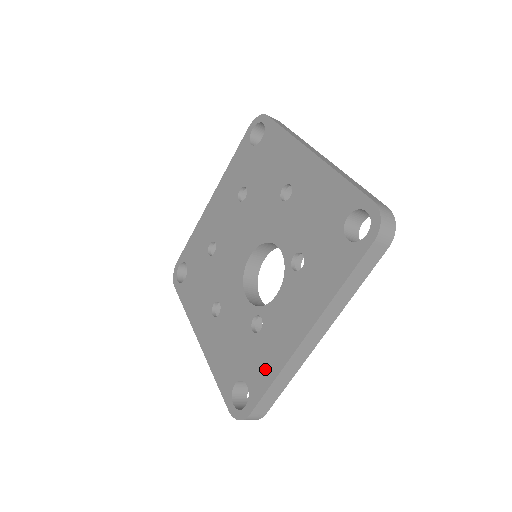
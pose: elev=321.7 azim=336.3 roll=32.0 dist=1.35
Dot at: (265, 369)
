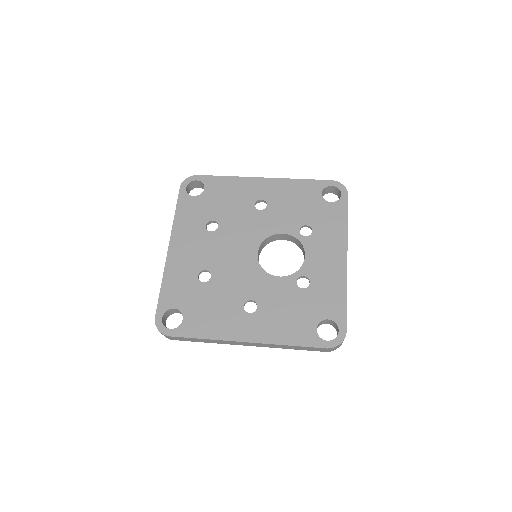
Dot at: (334, 297)
